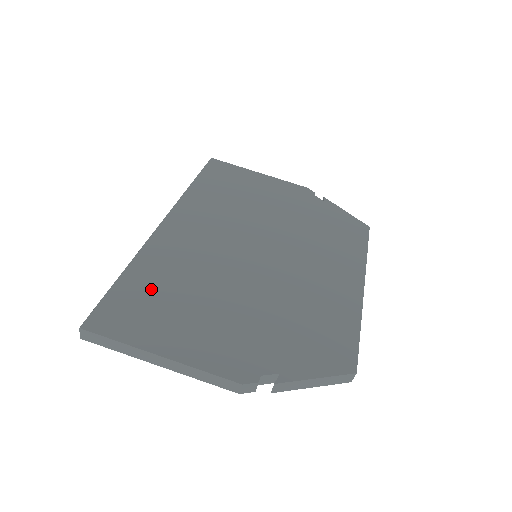
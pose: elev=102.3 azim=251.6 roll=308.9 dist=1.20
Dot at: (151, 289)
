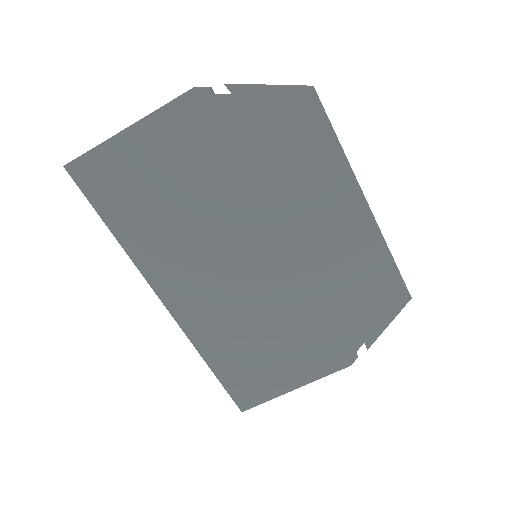
Dot at: (239, 362)
